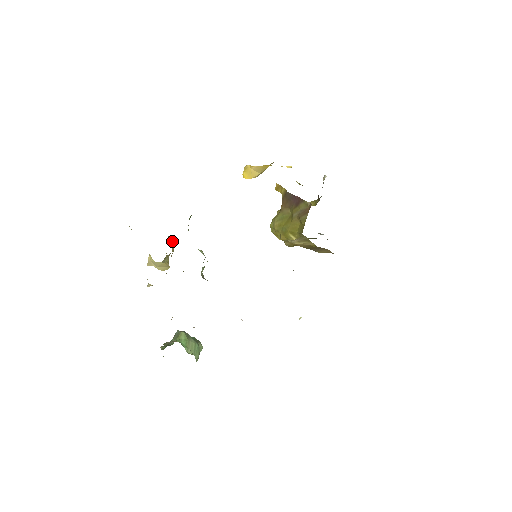
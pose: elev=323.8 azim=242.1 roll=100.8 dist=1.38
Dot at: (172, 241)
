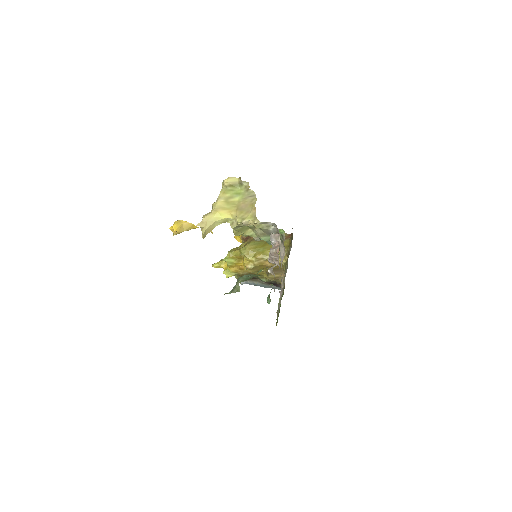
Dot at: occluded
